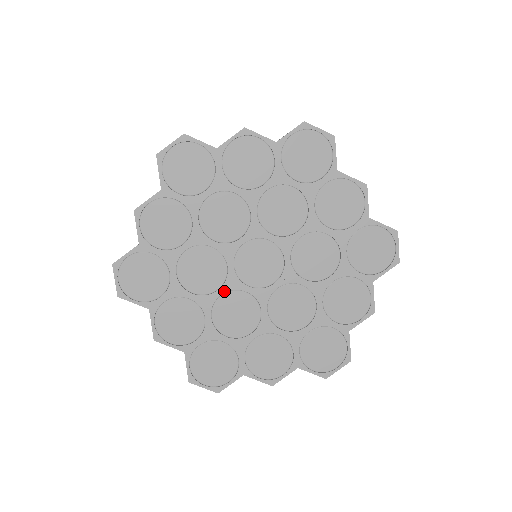
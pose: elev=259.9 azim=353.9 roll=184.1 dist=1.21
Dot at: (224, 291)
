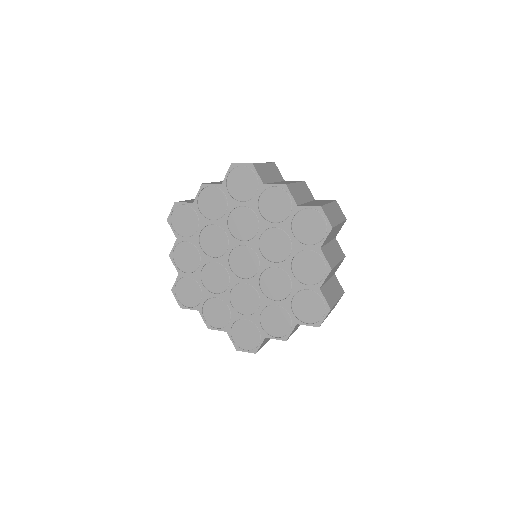
Dot at: (217, 261)
